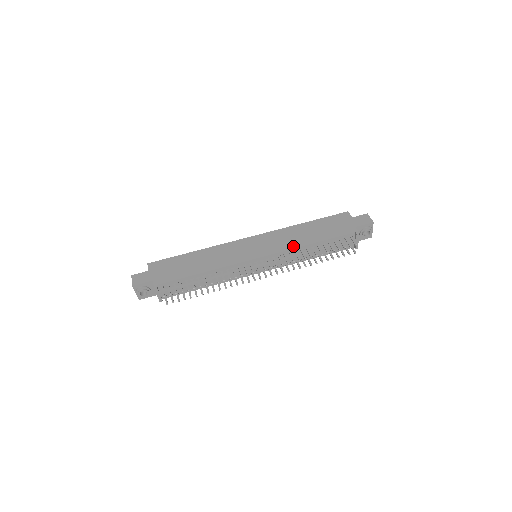
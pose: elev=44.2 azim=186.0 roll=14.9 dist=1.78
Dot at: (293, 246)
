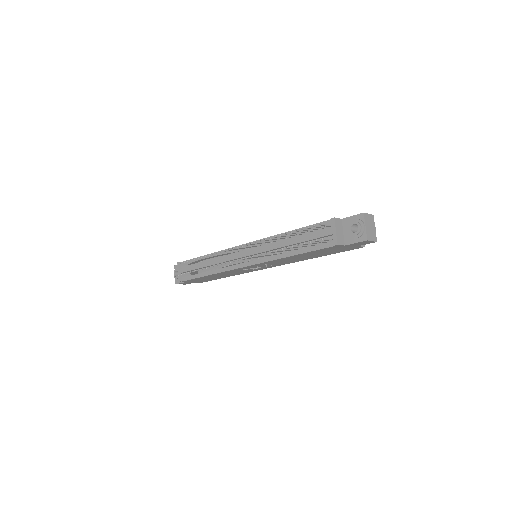
Dot at: occluded
